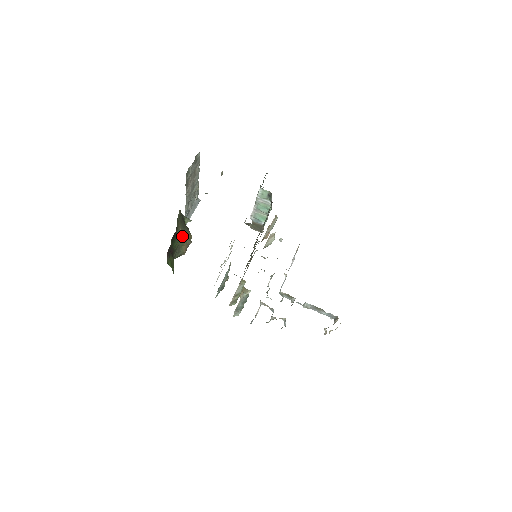
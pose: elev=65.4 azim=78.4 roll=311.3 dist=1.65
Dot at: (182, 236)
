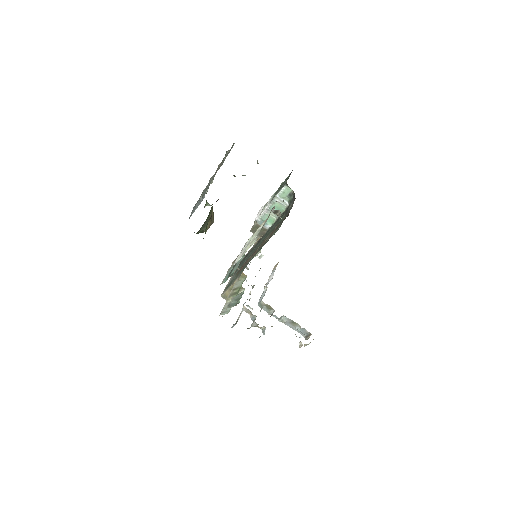
Dot at: (211, 211)
